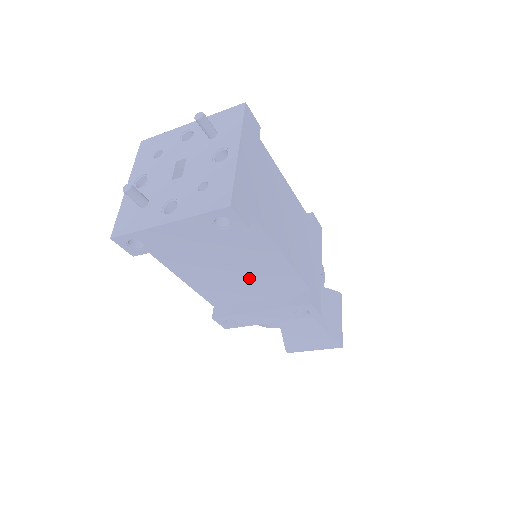
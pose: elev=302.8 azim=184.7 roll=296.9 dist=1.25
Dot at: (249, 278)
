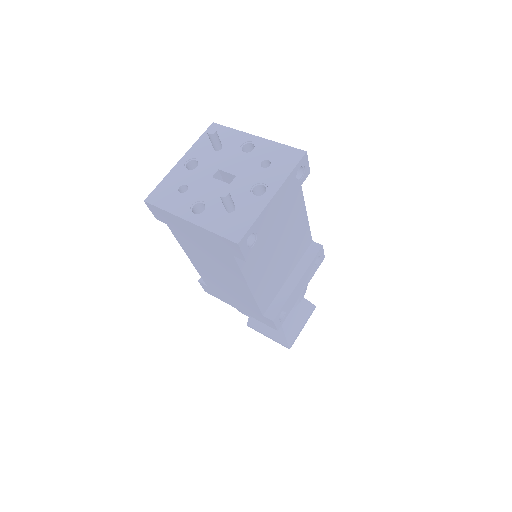
Dot at: (287, 252)
